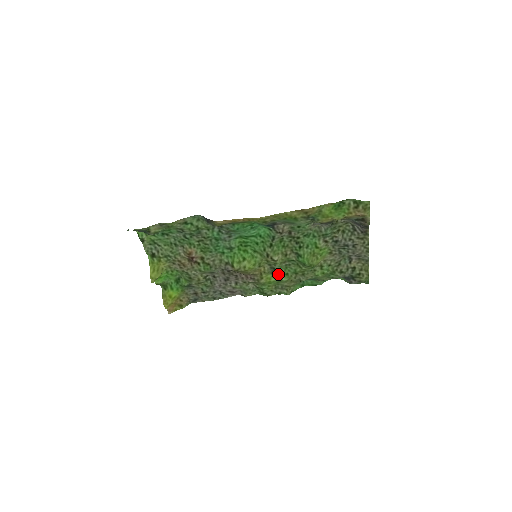
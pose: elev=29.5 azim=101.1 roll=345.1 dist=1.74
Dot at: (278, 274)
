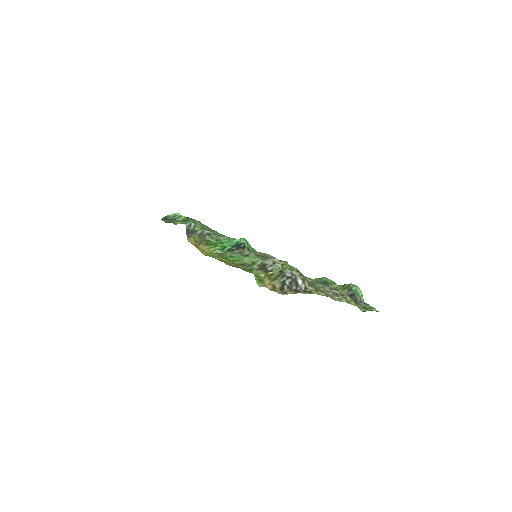
Dot at: occluded
